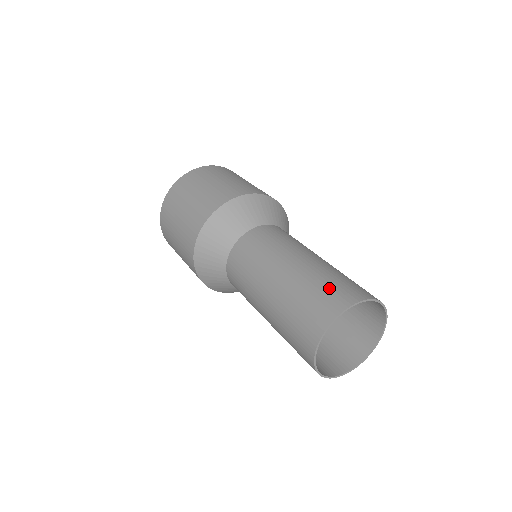
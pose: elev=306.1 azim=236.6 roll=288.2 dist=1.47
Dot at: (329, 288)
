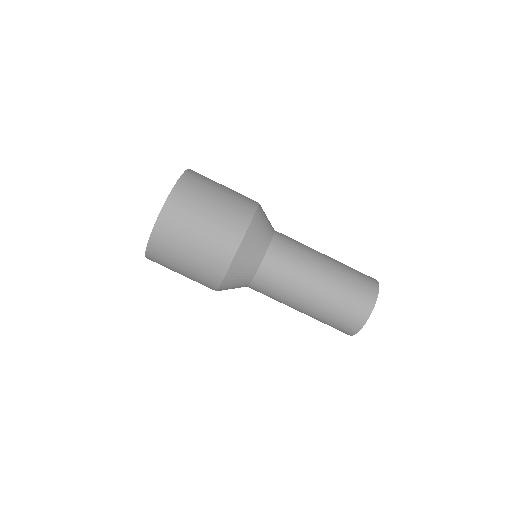
Dot at: (357, 293)
